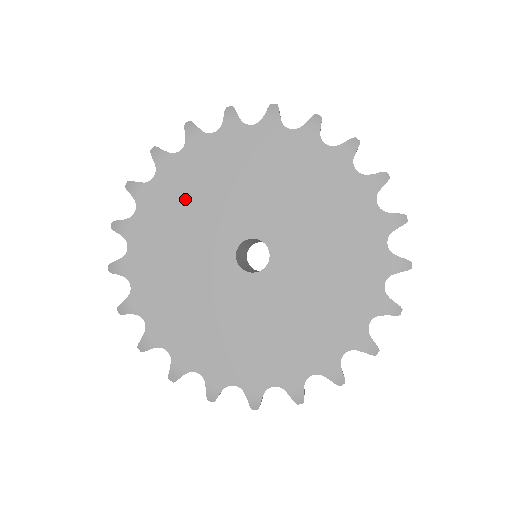
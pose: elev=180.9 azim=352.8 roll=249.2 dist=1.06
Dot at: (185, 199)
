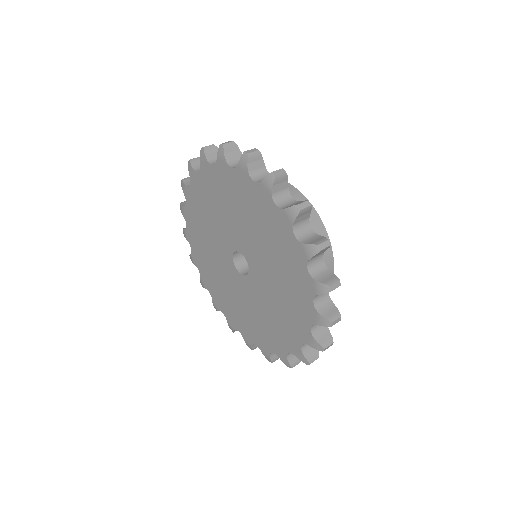
Dot at: (223, 197)
